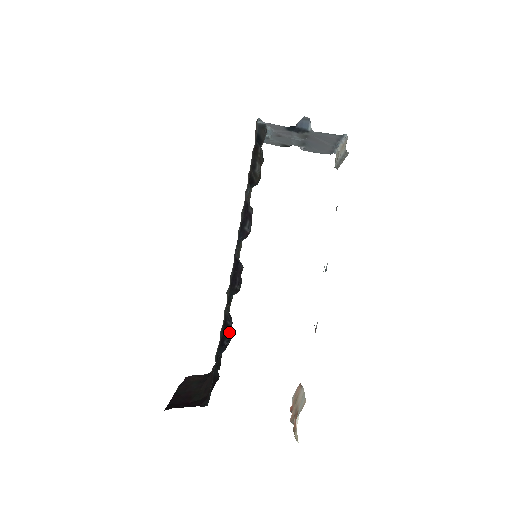
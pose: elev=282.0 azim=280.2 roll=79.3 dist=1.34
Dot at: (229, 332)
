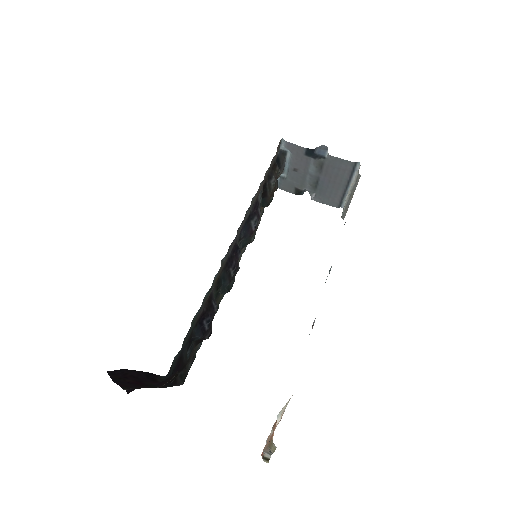
Dot at: (212, 314)
